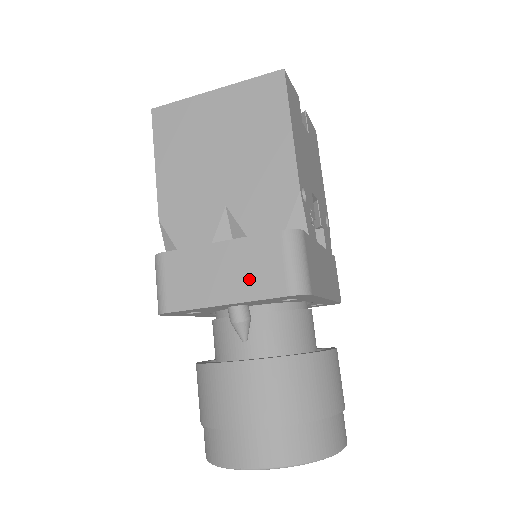
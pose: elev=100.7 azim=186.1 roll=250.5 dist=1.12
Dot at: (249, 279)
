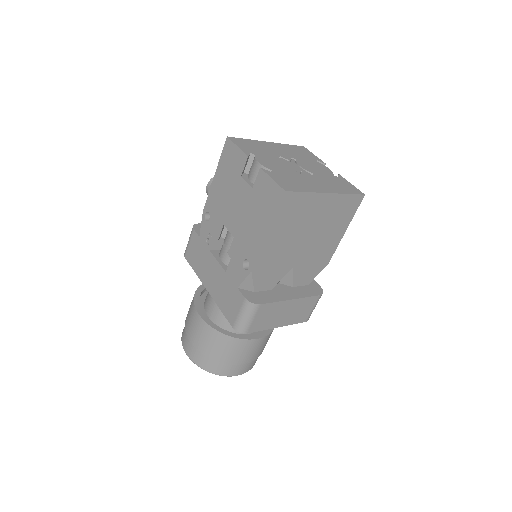
Dot at: (295, 316)
